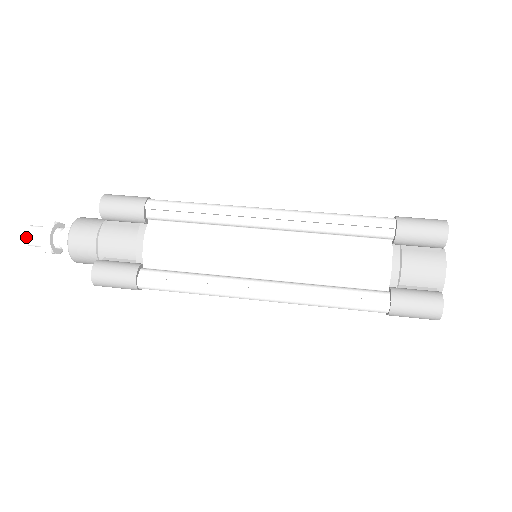
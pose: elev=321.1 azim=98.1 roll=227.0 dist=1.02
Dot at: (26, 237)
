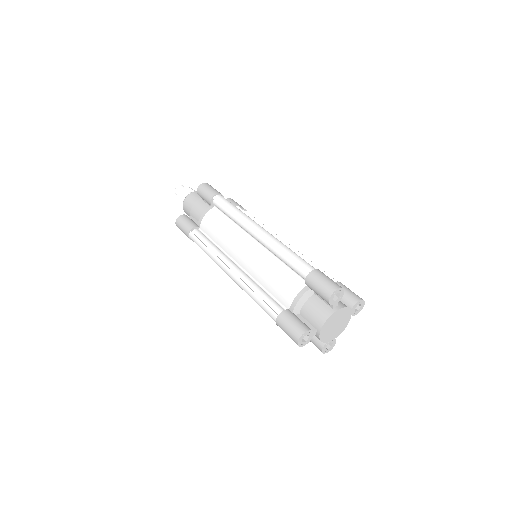
Dot at: (176, 190)
